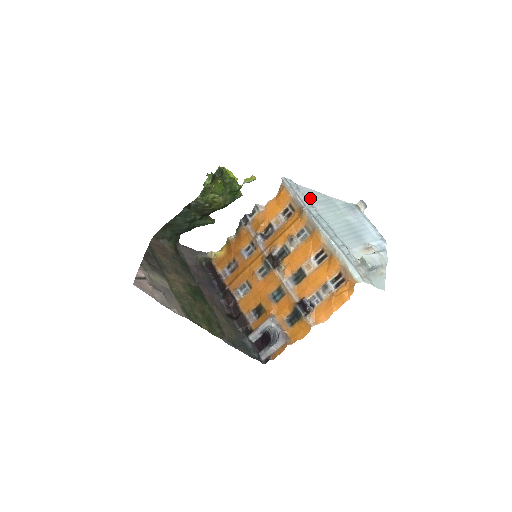
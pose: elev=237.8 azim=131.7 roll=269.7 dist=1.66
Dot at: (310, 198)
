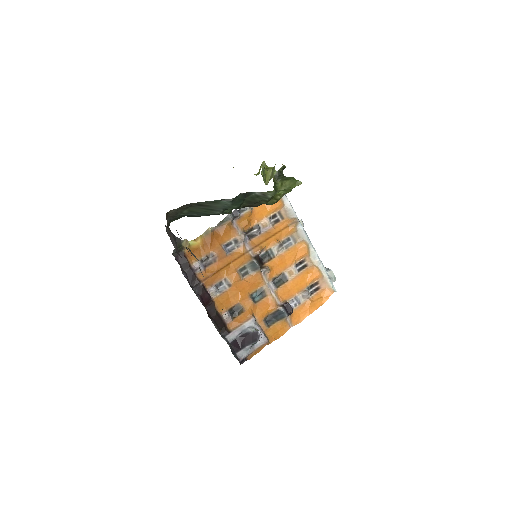
Dot at: occluded
